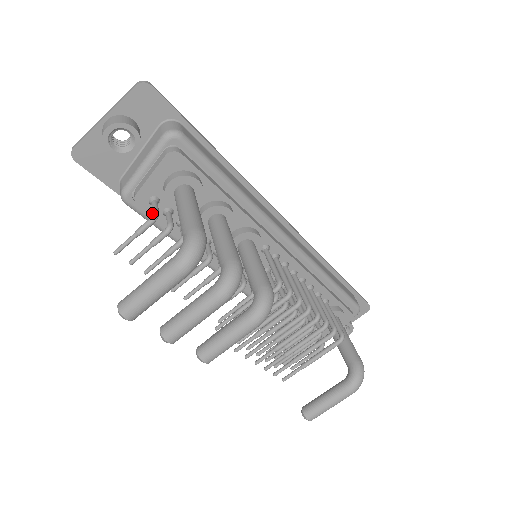
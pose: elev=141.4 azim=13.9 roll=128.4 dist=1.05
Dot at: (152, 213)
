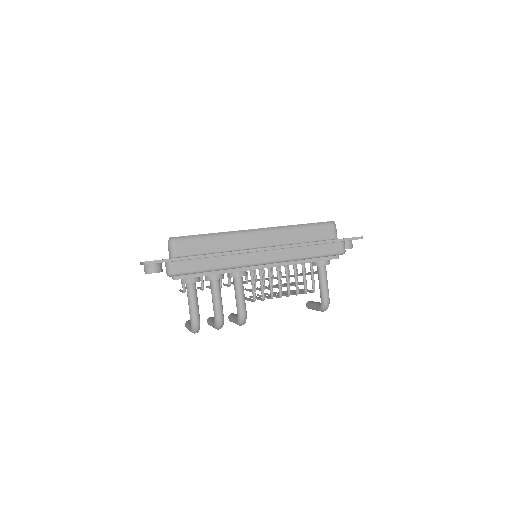
Dot at: occluded
